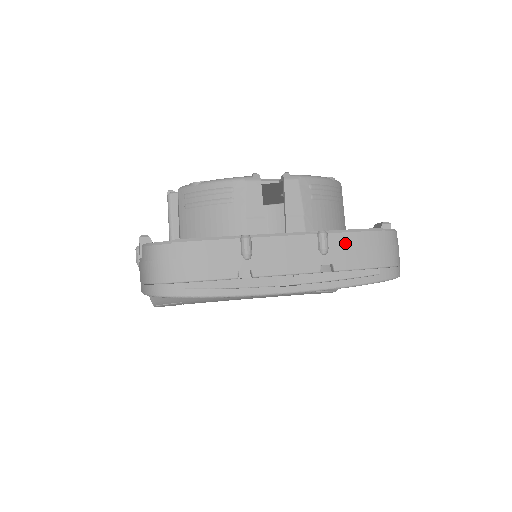
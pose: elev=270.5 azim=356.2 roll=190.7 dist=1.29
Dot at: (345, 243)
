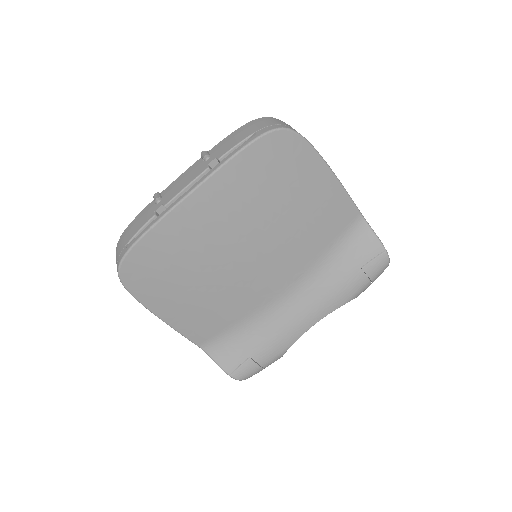
Dot at: (222, 145)
